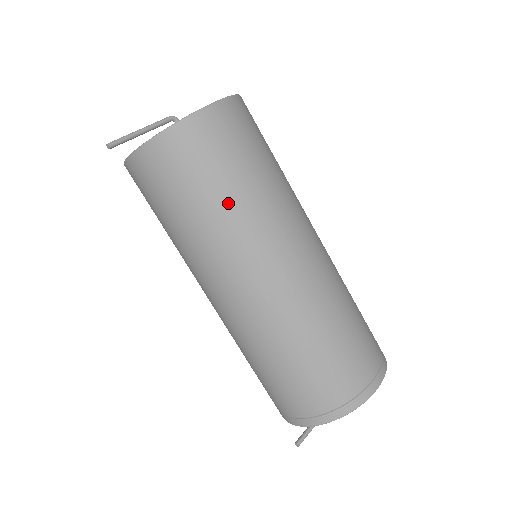
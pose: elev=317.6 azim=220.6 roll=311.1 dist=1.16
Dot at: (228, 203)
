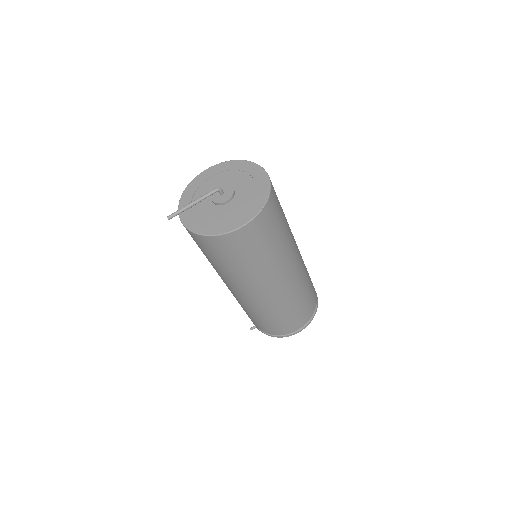
Dot at: (236, 269)
